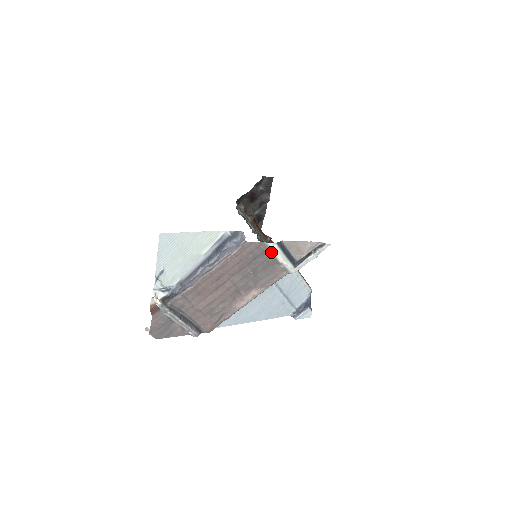
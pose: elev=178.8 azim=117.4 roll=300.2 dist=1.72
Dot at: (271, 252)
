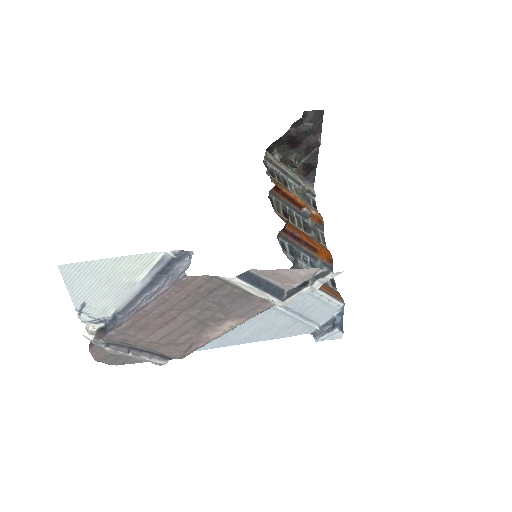
Dot at: (234, 285)
